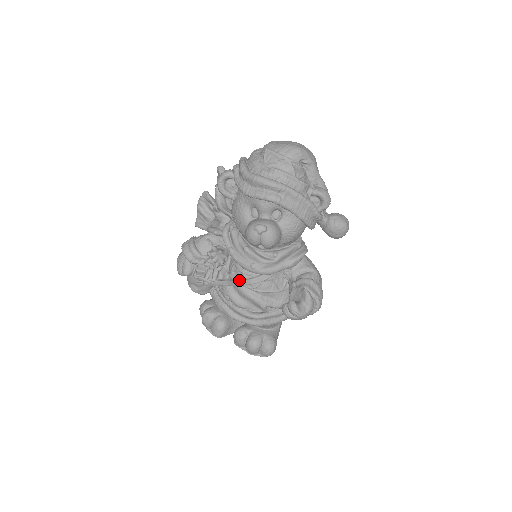
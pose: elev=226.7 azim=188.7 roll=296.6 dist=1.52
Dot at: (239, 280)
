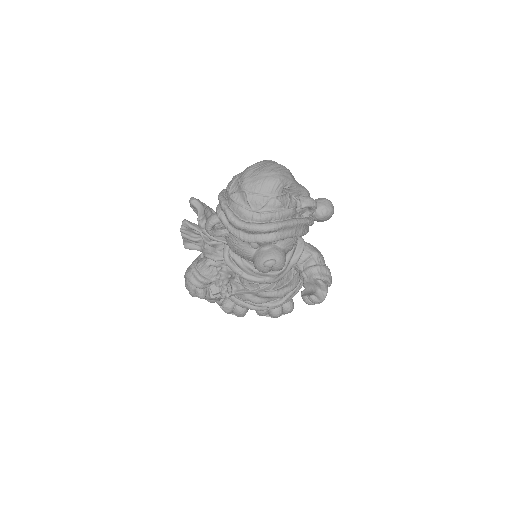
Dot at: (255, 290)
